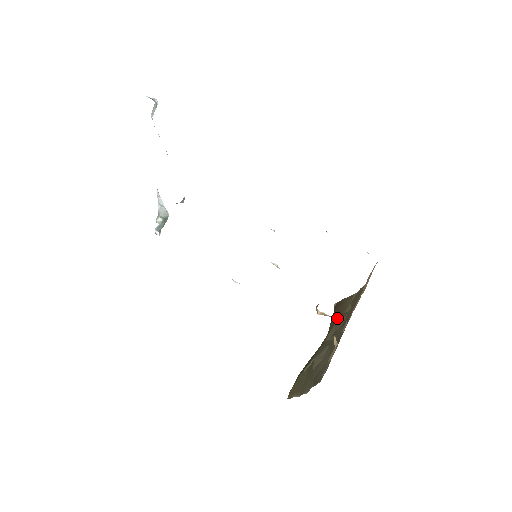
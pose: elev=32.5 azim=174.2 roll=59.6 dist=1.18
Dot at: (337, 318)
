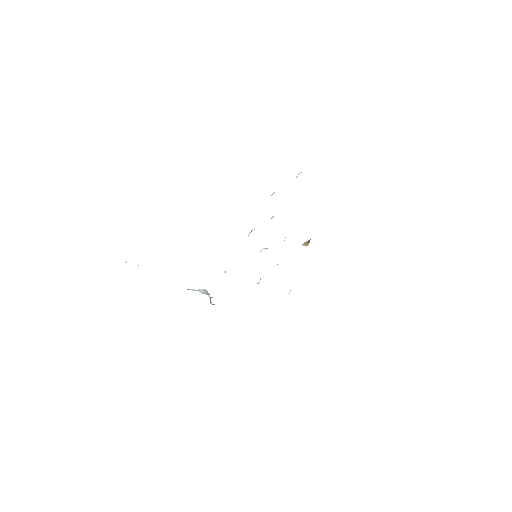
Dot at: occluded
